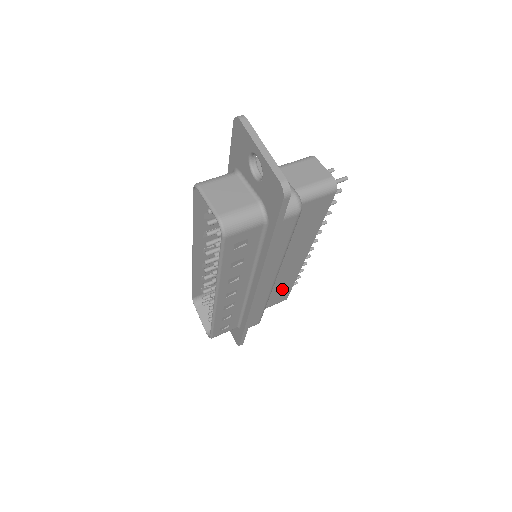
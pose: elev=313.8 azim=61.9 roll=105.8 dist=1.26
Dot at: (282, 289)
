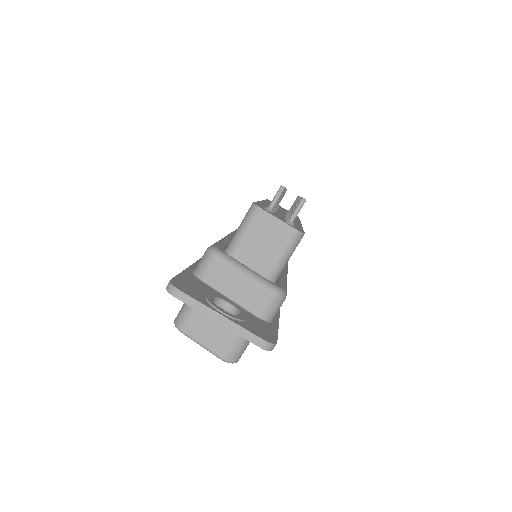
Dot at: occluded
